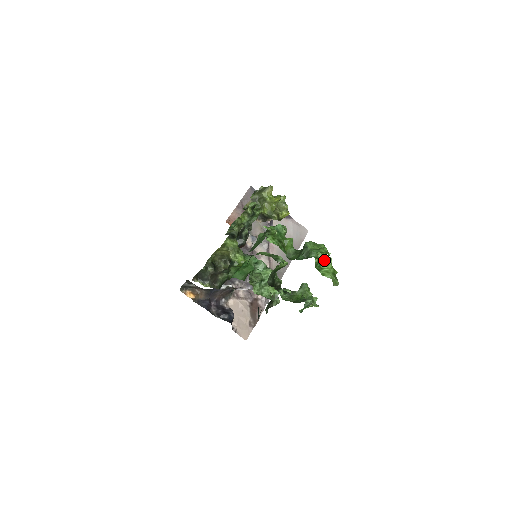
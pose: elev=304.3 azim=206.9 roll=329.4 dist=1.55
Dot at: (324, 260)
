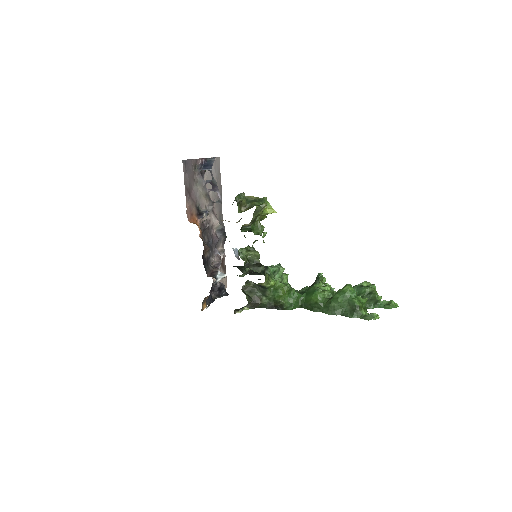
Dot at: occluded
